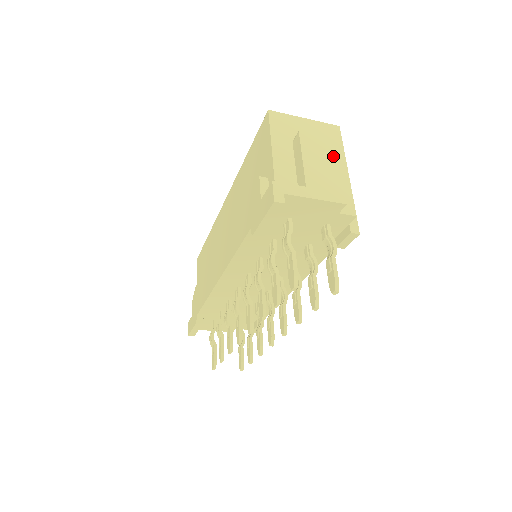
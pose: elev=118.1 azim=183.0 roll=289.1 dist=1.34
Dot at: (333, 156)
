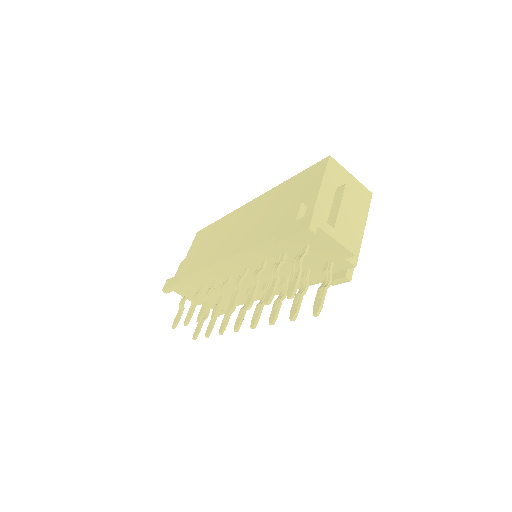
Dot at: (359, 214)
